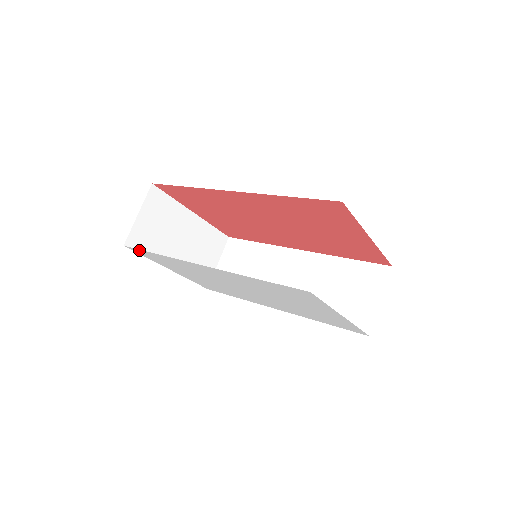
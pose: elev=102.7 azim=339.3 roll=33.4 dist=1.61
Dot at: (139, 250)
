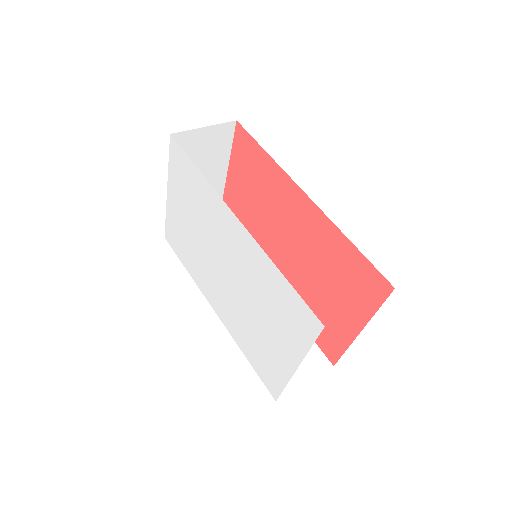
Dot at: (181, 151)
